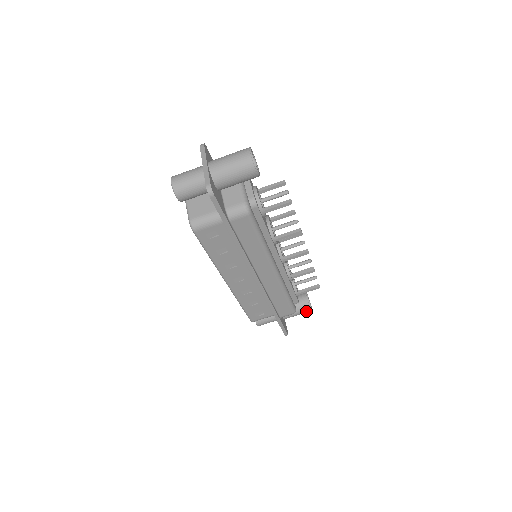
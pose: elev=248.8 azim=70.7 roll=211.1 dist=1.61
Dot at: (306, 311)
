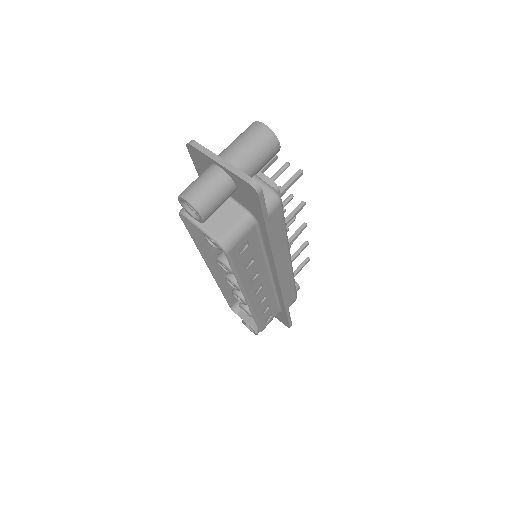
Dot at: occluded
